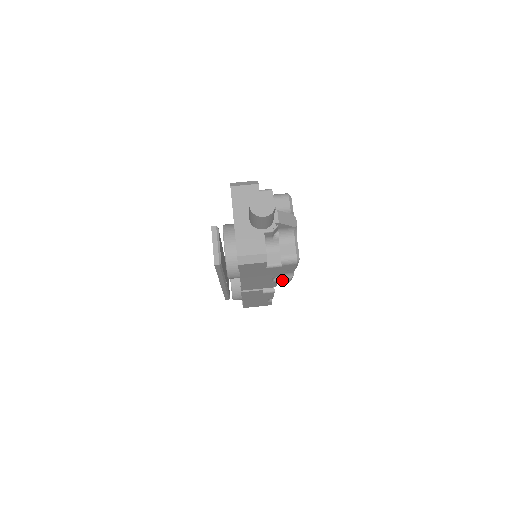
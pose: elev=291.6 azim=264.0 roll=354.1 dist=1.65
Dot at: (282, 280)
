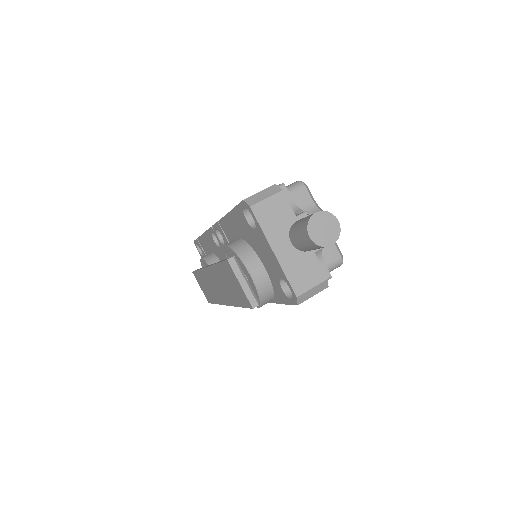
Dot at: occluded
